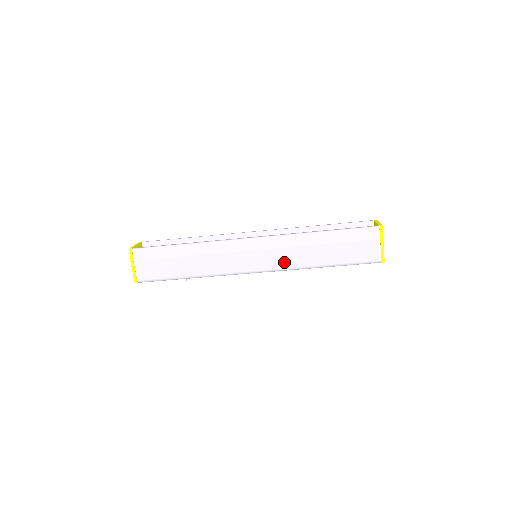
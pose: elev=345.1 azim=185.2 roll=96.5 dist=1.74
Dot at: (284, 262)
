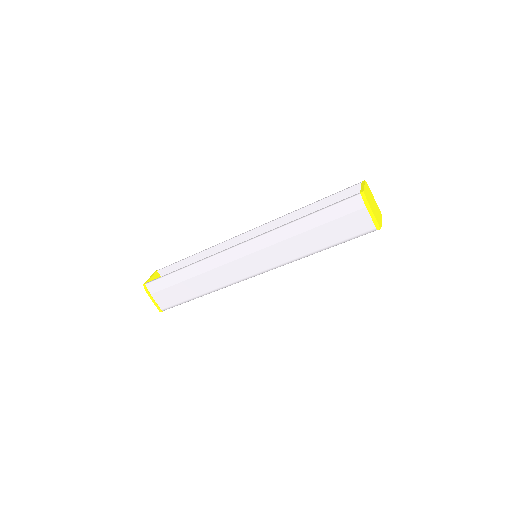
Dot at: (279, 258)
